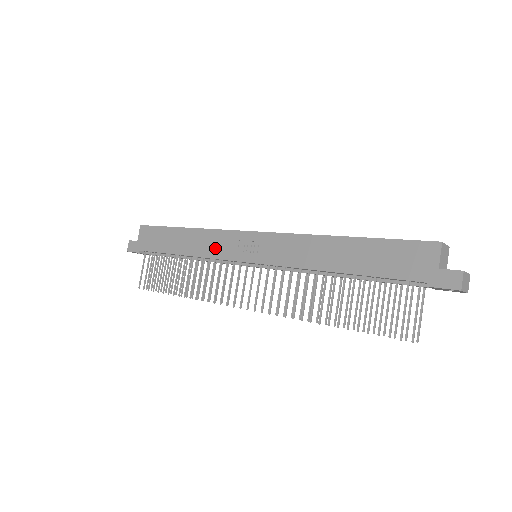
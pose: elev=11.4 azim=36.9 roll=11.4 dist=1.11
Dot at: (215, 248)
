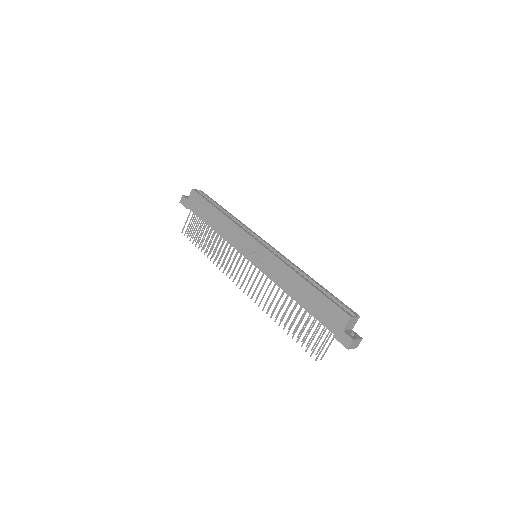
Dot at: (233, 238)
